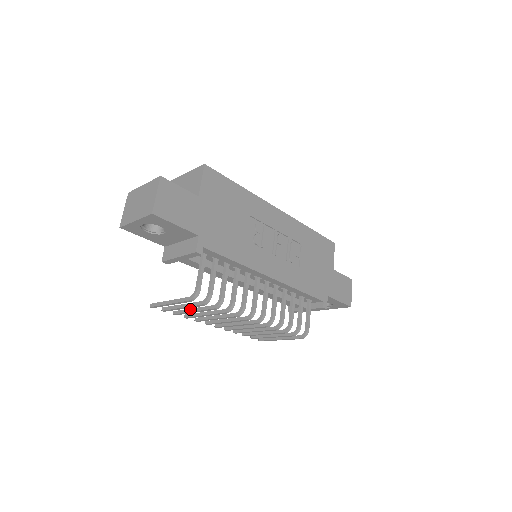
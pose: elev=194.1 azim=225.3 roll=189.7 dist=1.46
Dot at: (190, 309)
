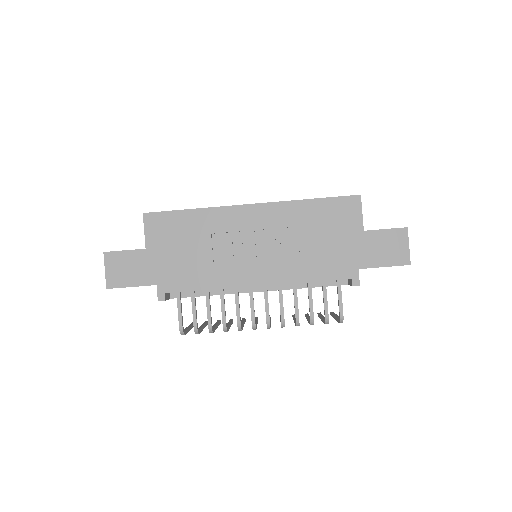
Dot at: occluded
